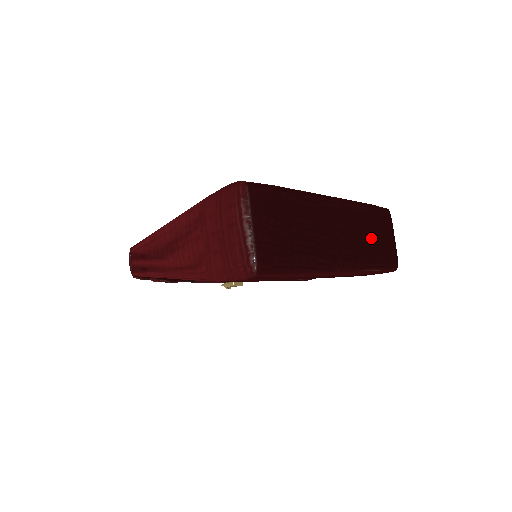
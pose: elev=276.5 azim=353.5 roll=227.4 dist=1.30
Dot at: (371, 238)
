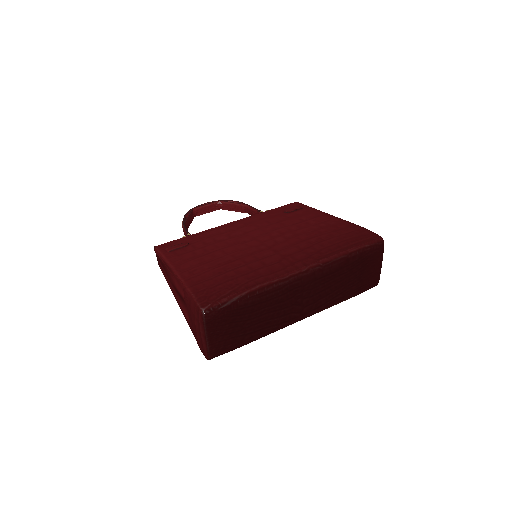
Dot at: (345, 282)
